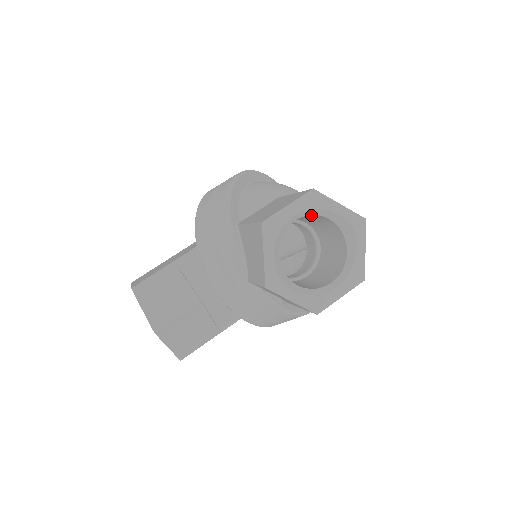
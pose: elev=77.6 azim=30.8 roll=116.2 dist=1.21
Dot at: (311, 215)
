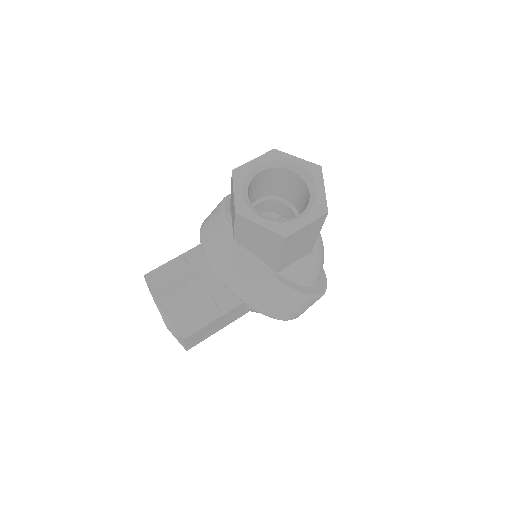
Dot at: (276, 170)
